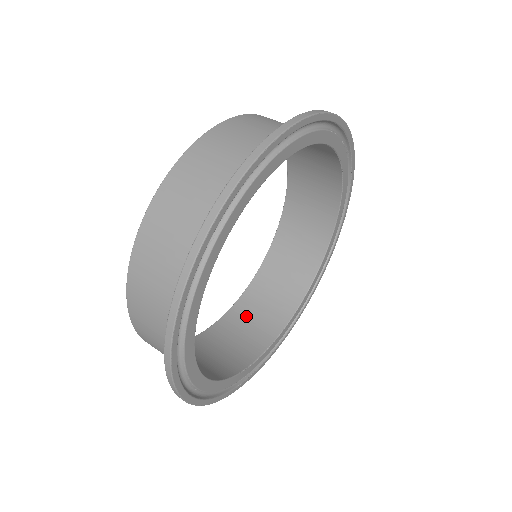
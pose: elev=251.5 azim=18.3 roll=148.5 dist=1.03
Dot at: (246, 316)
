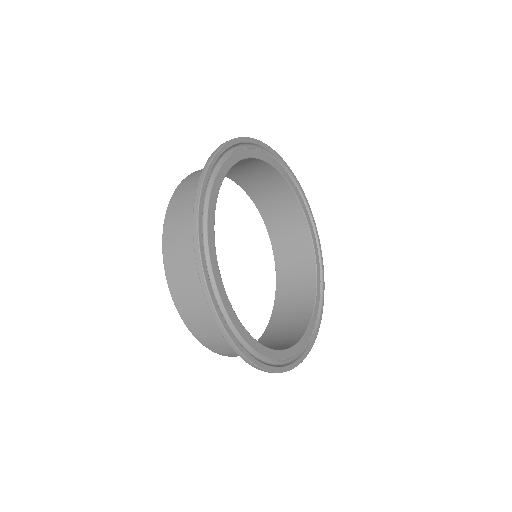
Dot at: (287, 262)
